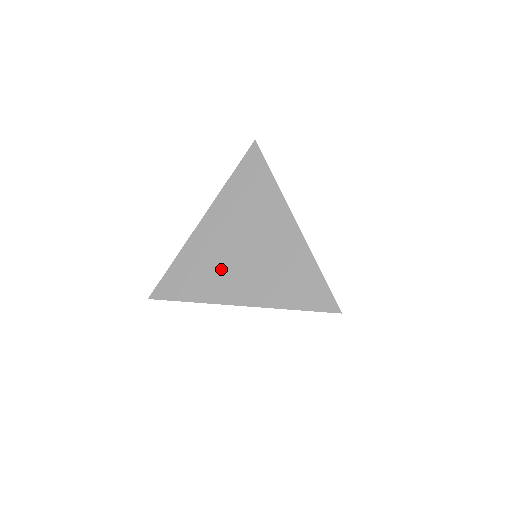
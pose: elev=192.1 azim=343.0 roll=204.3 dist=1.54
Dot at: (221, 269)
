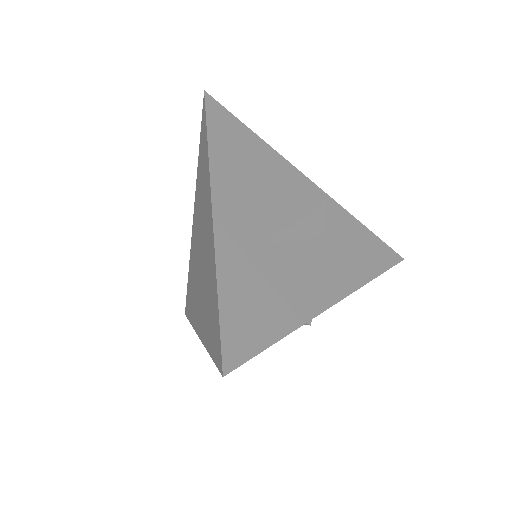
Dot at: (195, 284)
